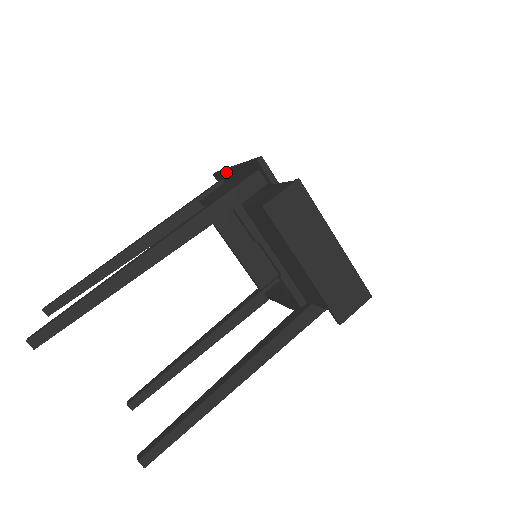
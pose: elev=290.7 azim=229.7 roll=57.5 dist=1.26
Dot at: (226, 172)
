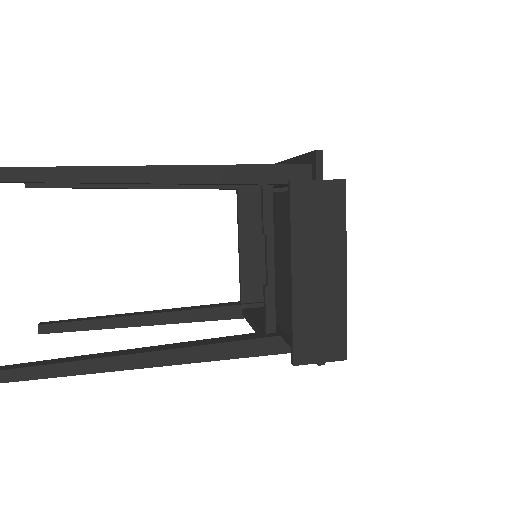
Dot at: occluded
